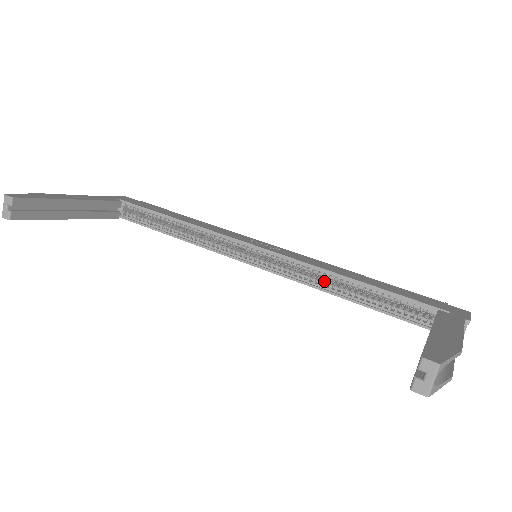
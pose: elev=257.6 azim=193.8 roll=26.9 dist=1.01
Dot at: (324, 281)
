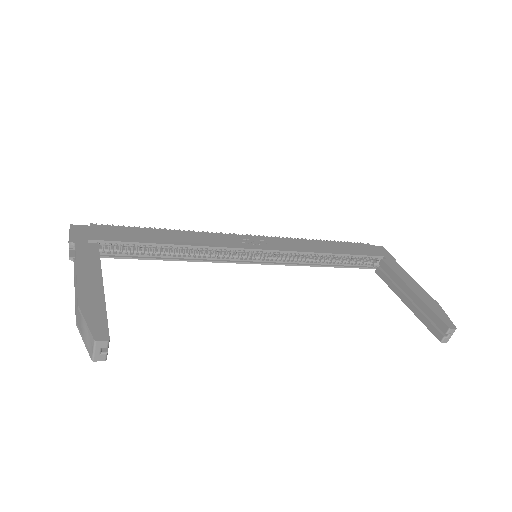
Dot at: (308, 258)
